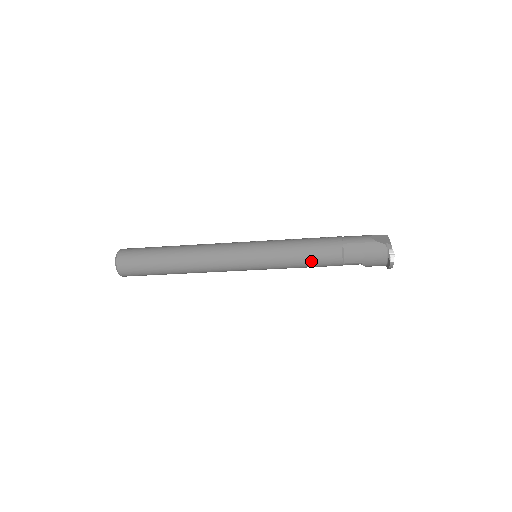
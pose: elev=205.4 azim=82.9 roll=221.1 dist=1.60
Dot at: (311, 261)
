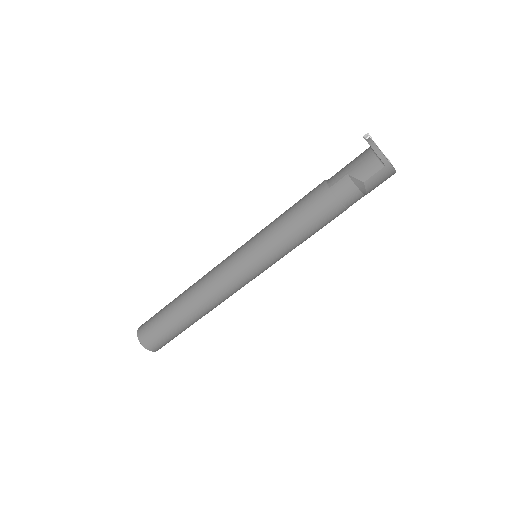
Dot at: (295, 208)
